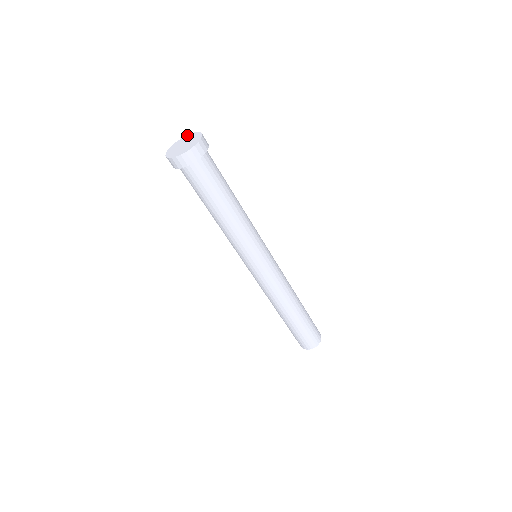
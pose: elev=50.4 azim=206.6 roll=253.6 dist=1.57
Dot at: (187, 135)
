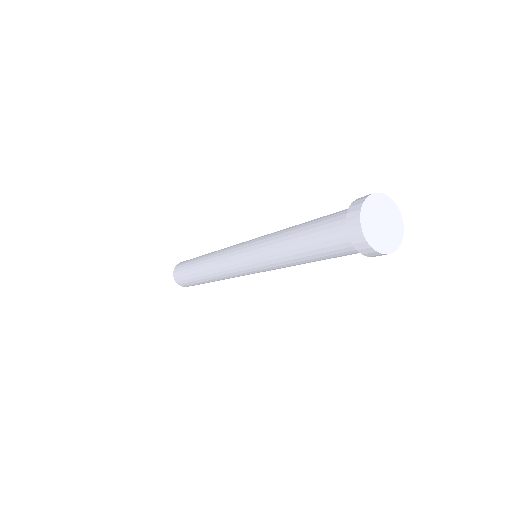
Dot at: (374, 195)
